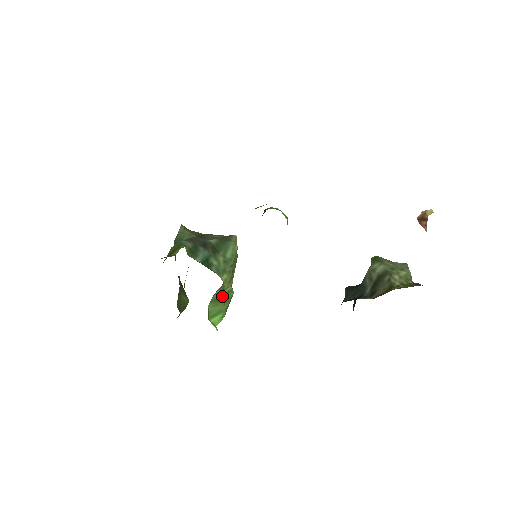
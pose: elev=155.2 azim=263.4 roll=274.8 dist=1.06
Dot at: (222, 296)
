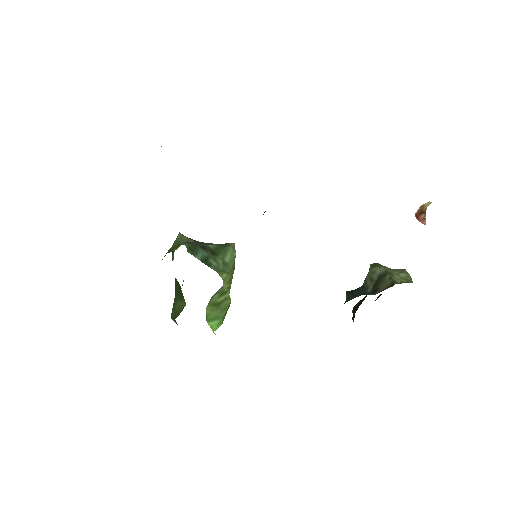
Dot at: (220, 302)
